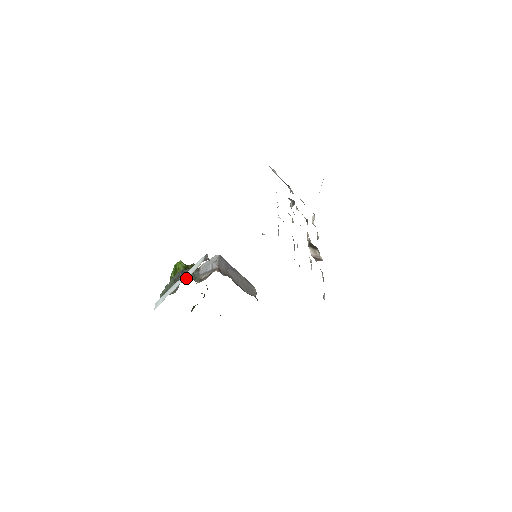
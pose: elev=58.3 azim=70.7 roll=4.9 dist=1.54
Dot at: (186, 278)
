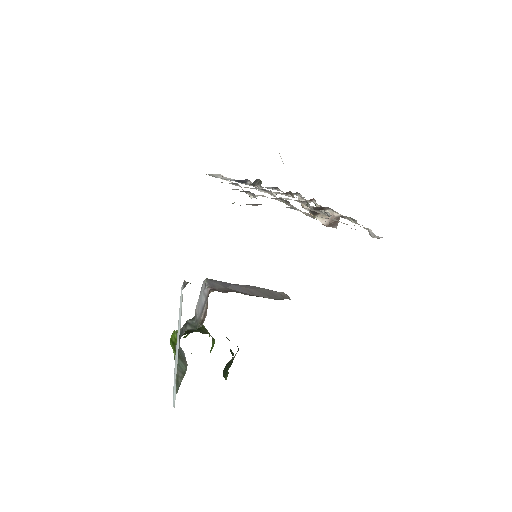
Dot at: (179, 331)
